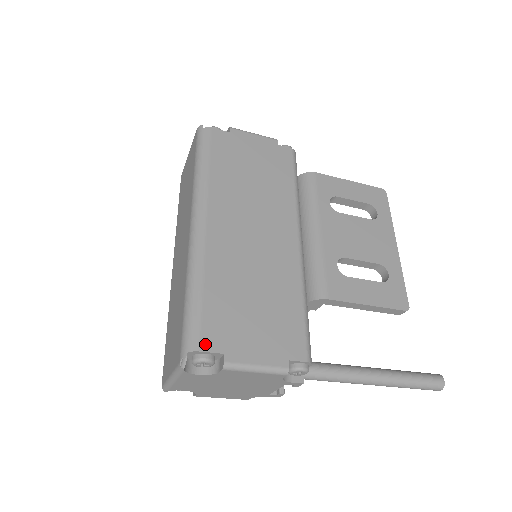
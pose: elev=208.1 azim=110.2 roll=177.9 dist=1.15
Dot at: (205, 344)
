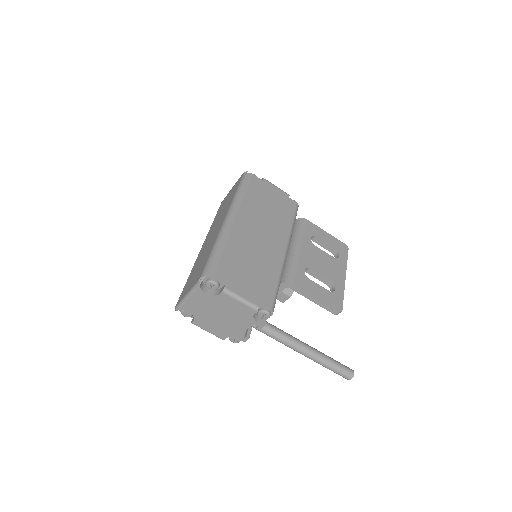
Dot at: (217, 274)
